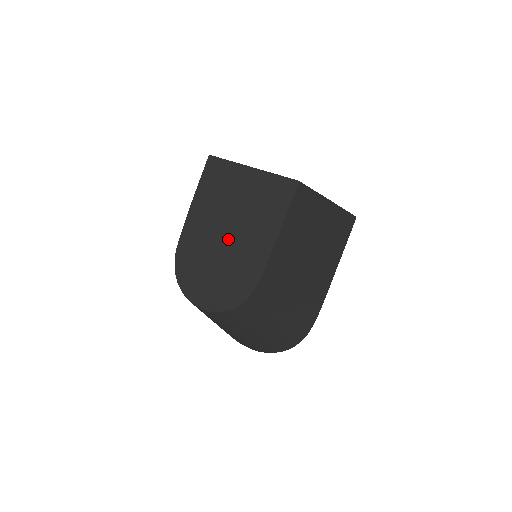
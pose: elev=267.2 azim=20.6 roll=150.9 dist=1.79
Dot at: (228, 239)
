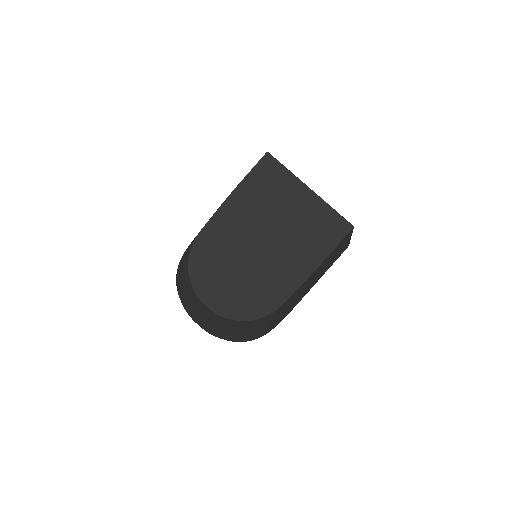
Dot at: (262, 251)
